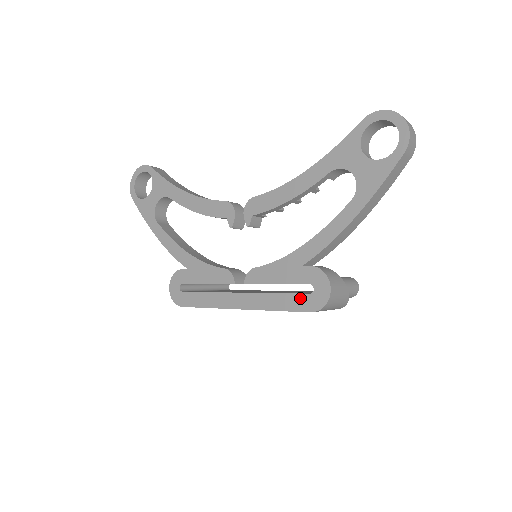
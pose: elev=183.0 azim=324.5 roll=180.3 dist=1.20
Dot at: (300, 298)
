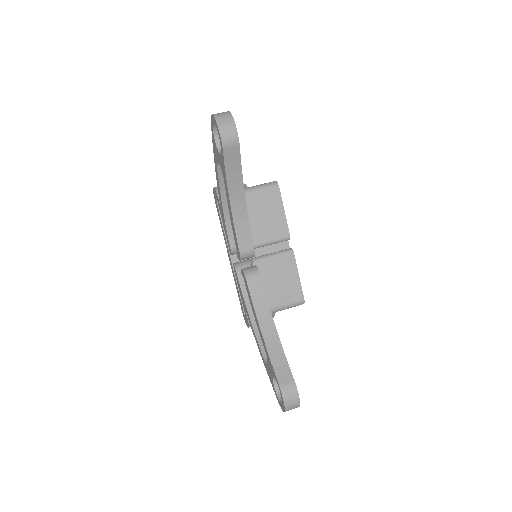
Dot at: (241, 306)
